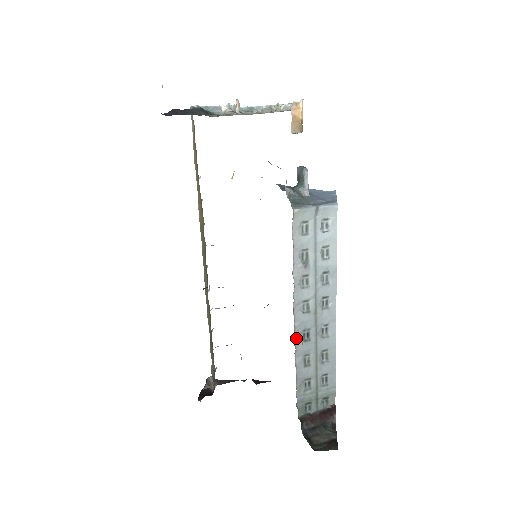
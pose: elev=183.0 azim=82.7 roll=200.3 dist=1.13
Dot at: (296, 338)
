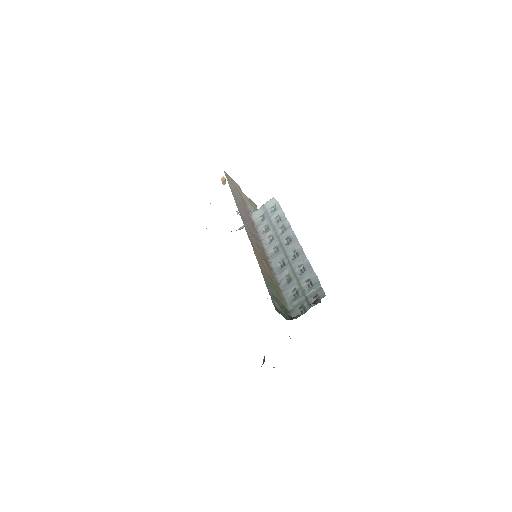
Dot at: (275, 270)
